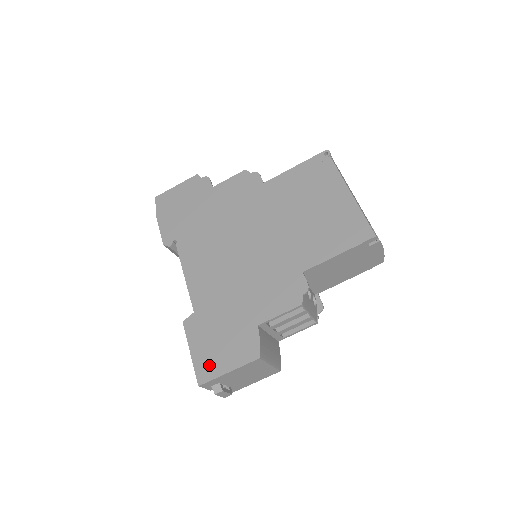
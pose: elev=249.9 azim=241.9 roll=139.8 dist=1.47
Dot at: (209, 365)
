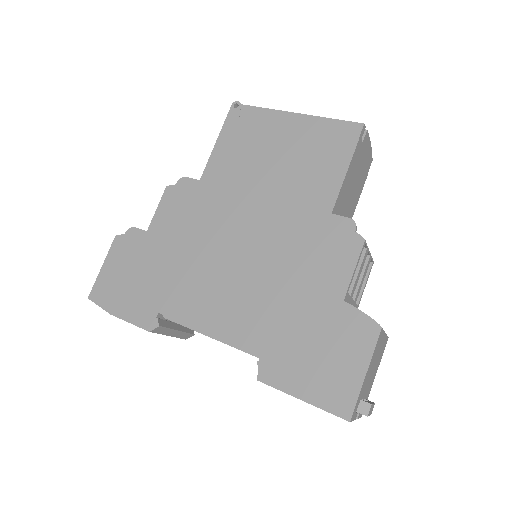
Dot at: (337, 389)
